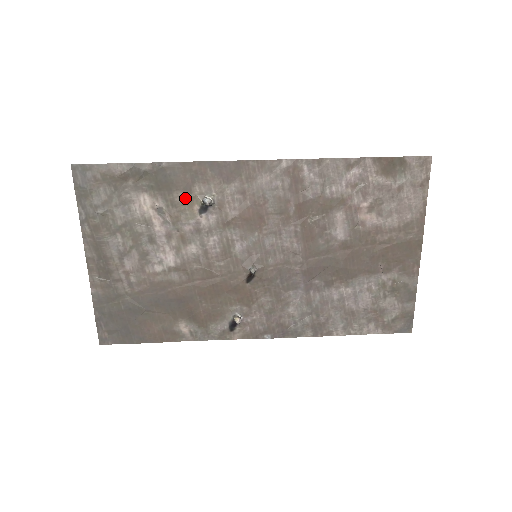
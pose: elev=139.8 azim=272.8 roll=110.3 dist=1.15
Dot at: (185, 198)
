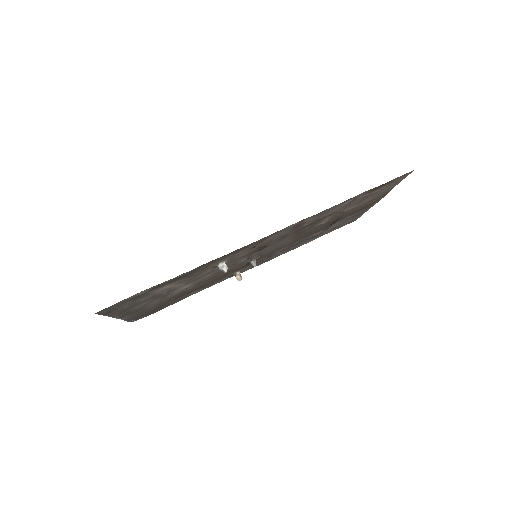
Dot at: (201, 271)
